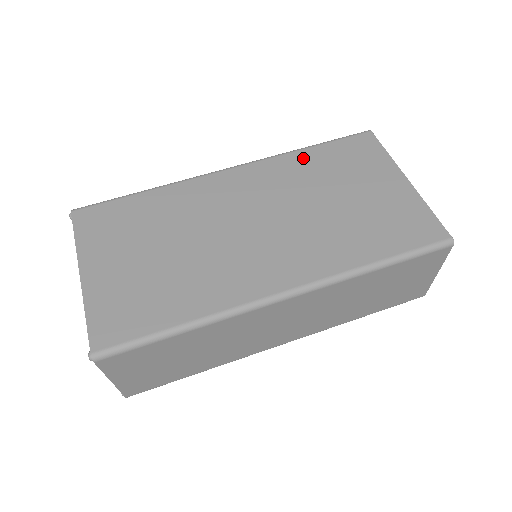
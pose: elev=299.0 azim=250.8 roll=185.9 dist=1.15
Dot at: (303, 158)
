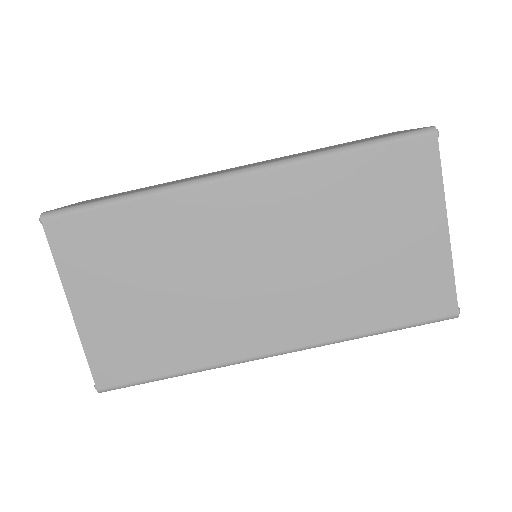
Dot at: (334, 172)
